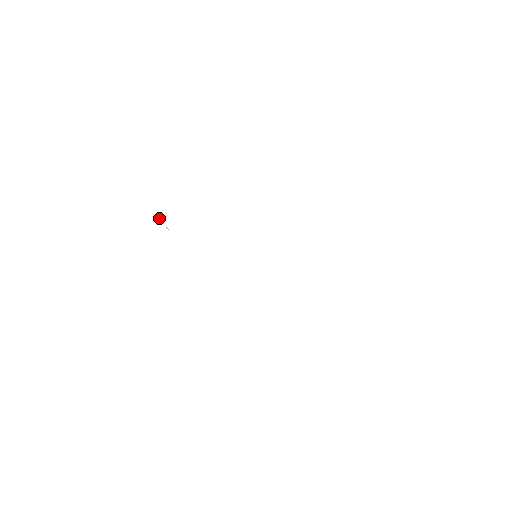
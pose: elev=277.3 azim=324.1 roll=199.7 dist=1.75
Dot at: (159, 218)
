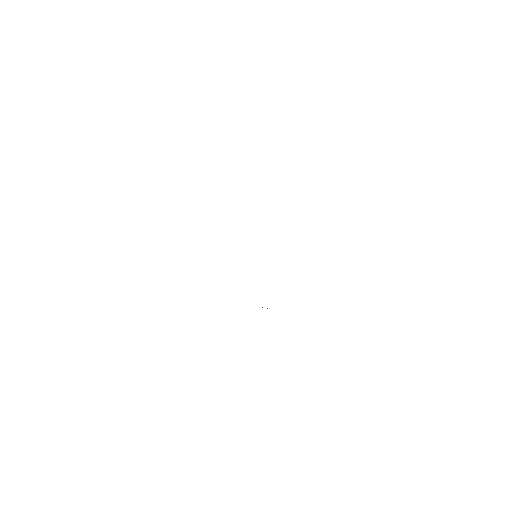
Dot at: occluded
